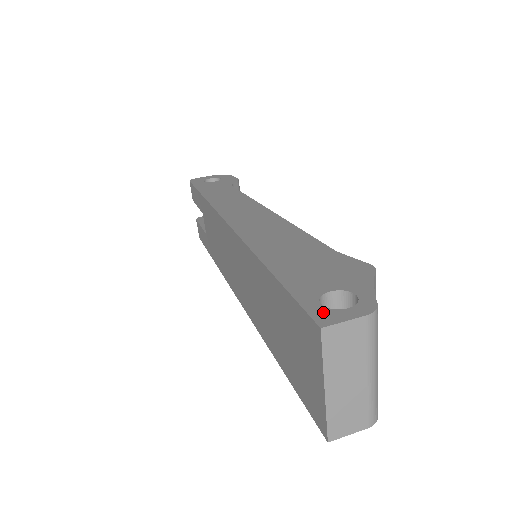
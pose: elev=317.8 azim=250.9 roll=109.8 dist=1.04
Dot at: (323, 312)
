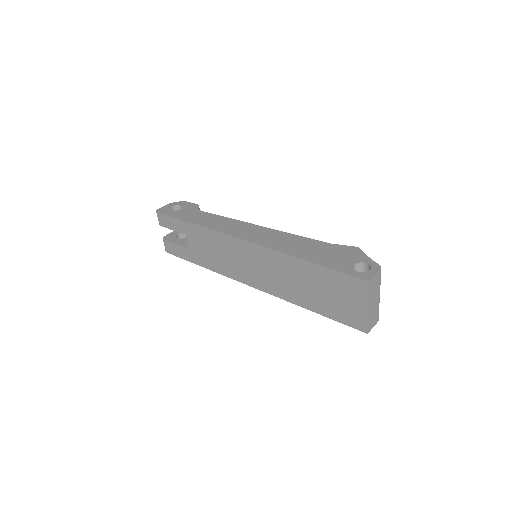
Dot at: (362, 275)
